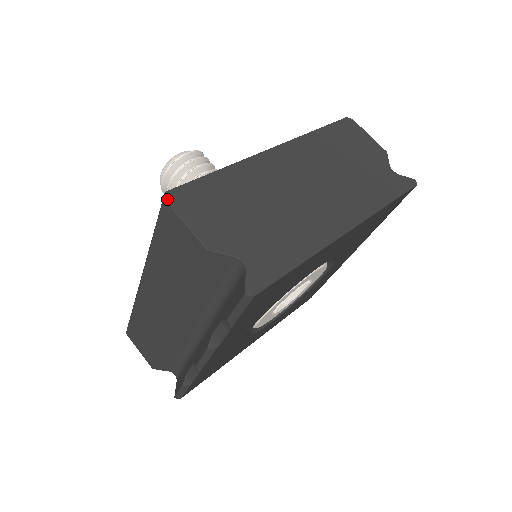
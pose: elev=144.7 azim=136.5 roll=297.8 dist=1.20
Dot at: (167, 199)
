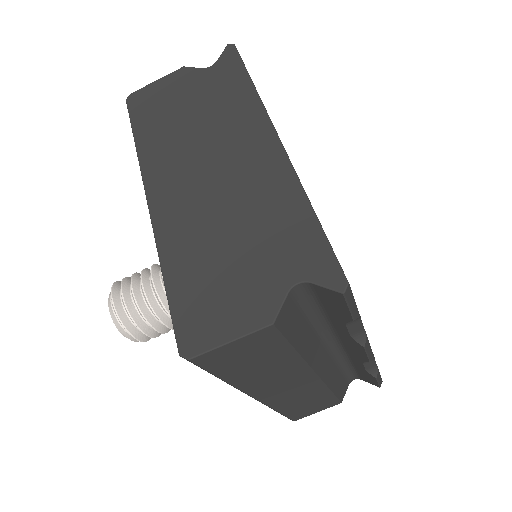
Dot at: (190, 356)
